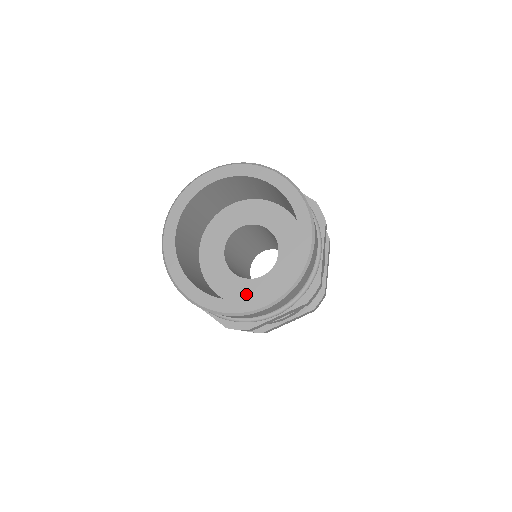
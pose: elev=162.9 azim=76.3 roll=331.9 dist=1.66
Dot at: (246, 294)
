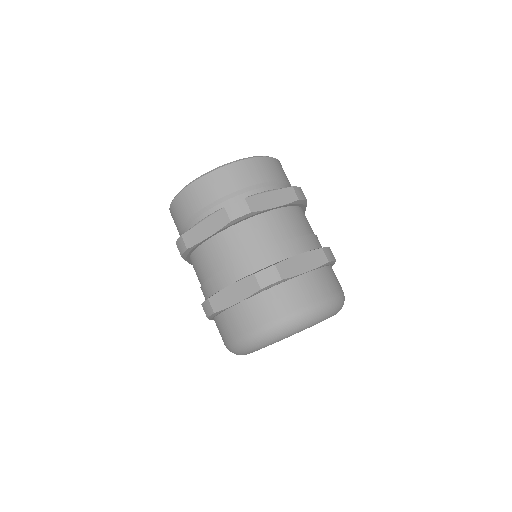
Dot at: occluded
